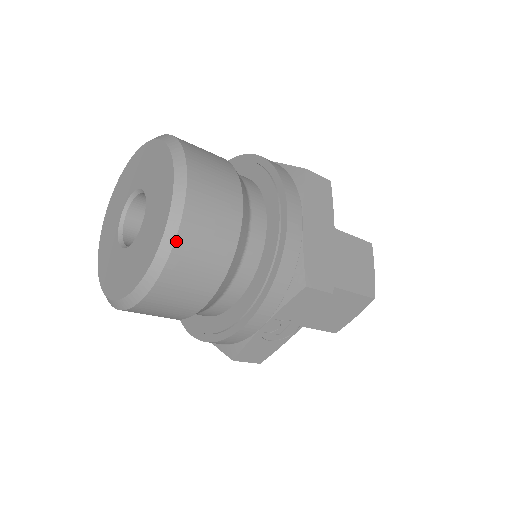
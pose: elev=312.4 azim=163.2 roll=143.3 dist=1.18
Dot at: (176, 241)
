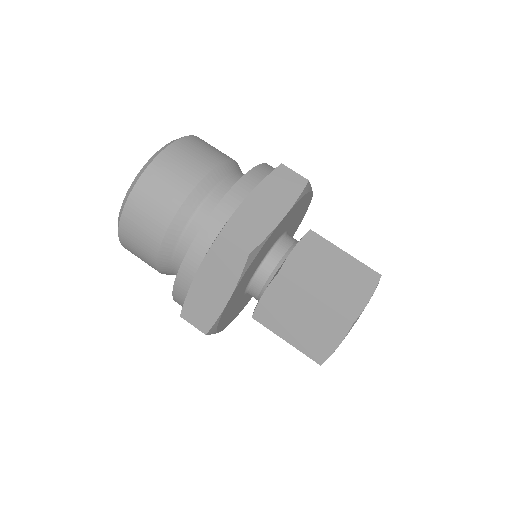
Dot at: (119, 238)
